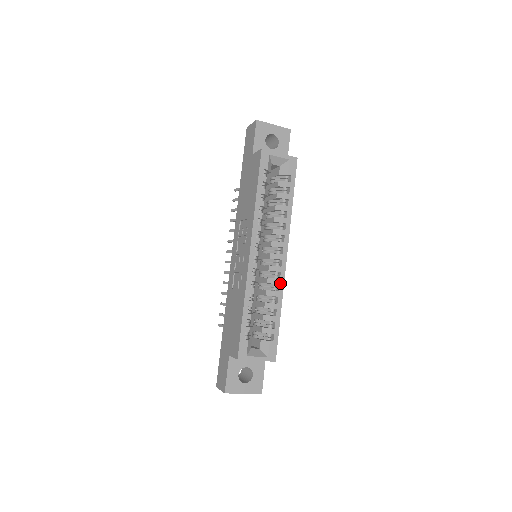
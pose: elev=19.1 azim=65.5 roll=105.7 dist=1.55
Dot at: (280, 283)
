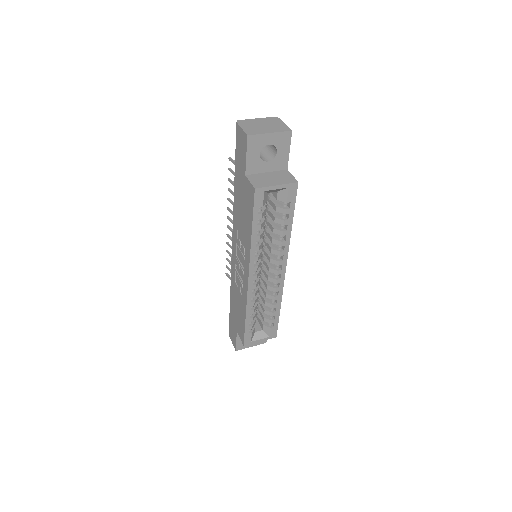
Dot at: (279, 290)
